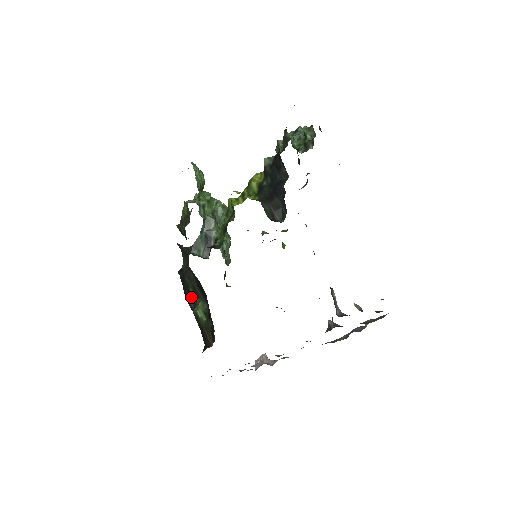
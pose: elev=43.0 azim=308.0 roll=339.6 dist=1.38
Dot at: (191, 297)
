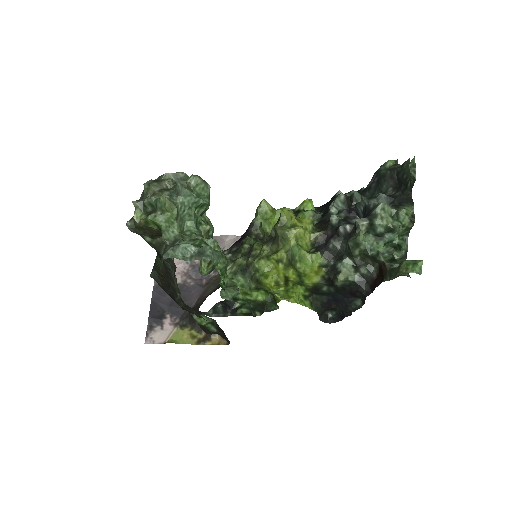
Dot at: occluded
